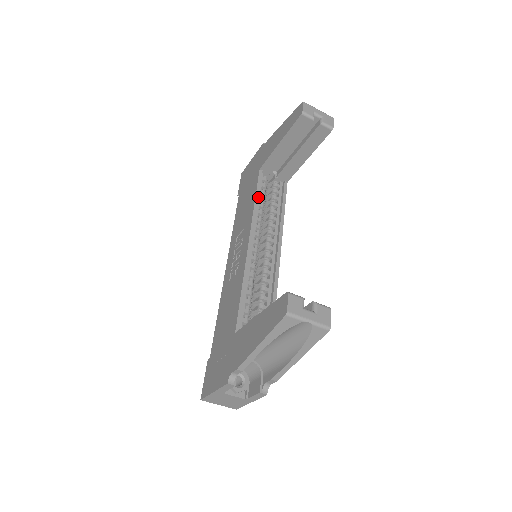
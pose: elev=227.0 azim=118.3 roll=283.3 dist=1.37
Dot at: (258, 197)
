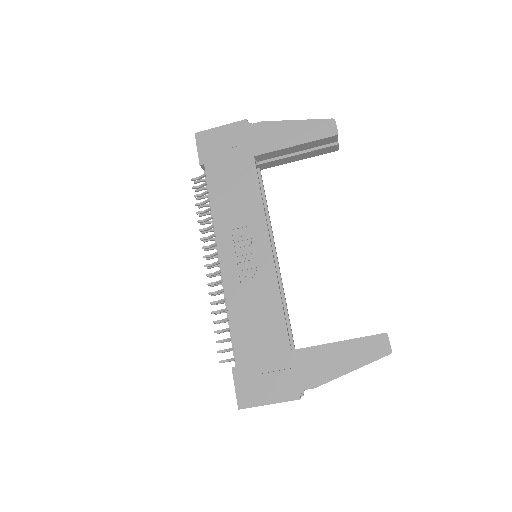
Dot at: occluded
